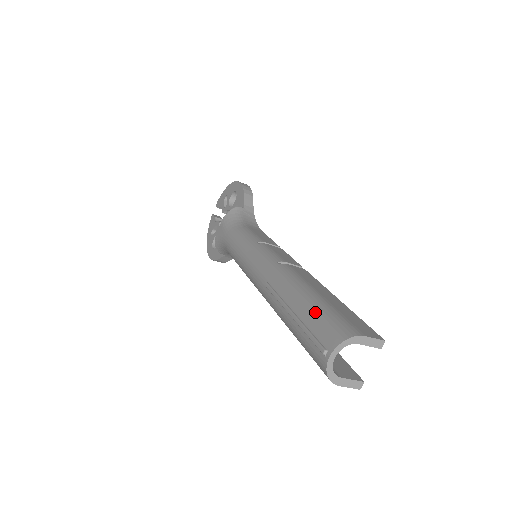
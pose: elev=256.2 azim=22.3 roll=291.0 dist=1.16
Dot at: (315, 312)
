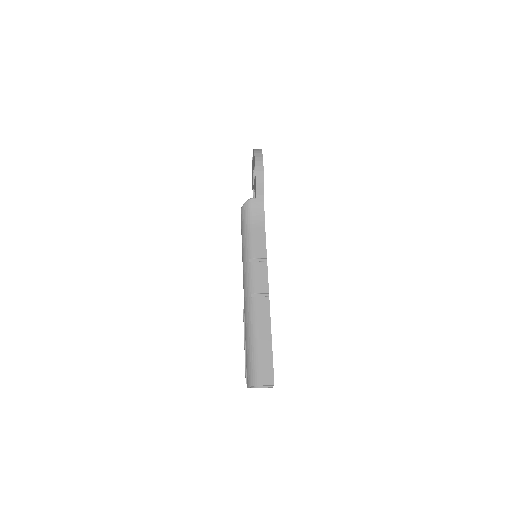
Dot at: (249, 357)
